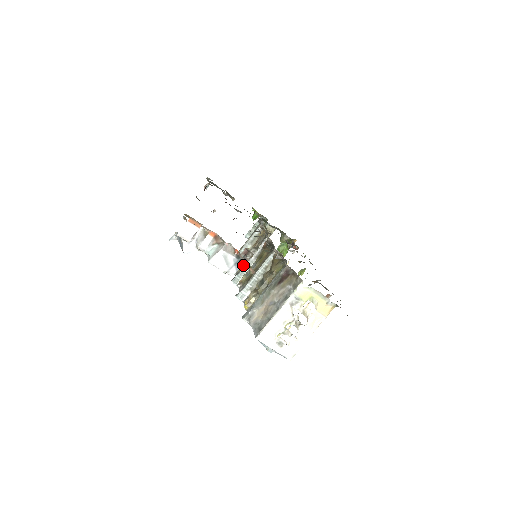
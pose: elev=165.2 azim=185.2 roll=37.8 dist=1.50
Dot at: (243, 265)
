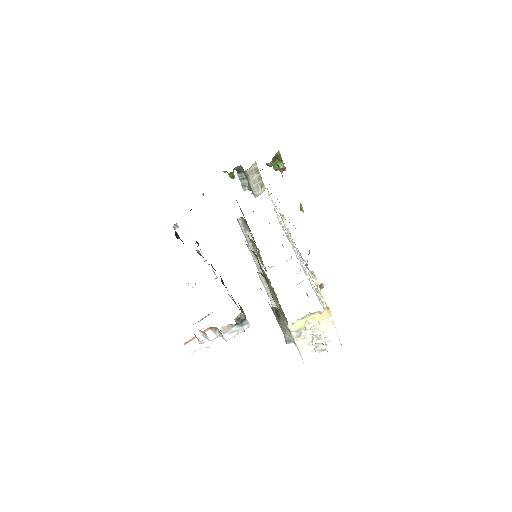
Dot at: (247, 320)
